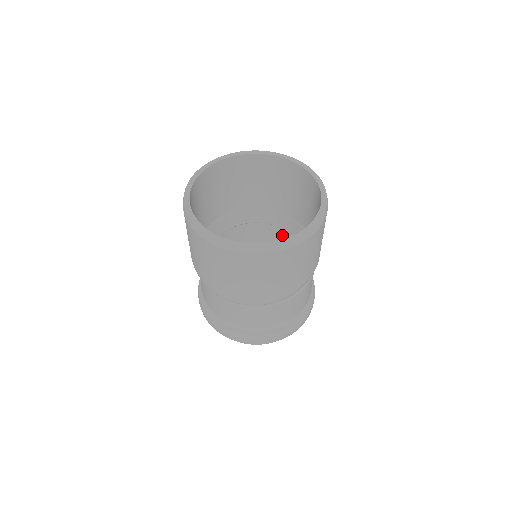
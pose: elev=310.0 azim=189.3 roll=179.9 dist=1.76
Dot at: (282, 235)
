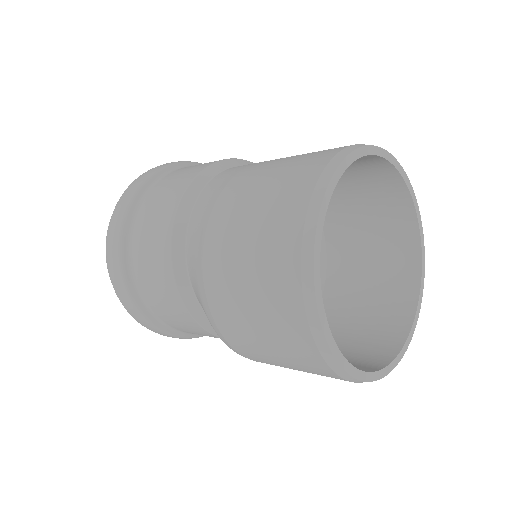
Dot at: occluded
